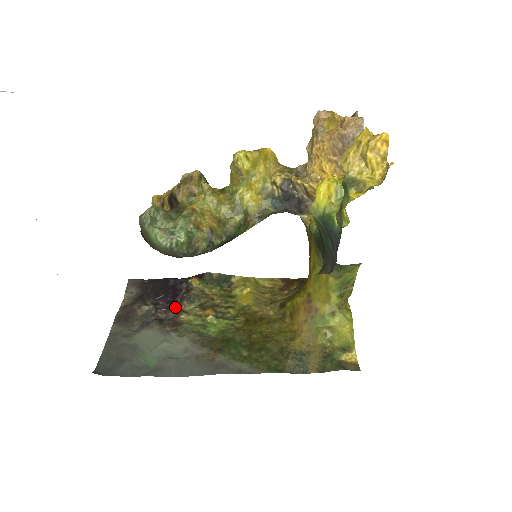
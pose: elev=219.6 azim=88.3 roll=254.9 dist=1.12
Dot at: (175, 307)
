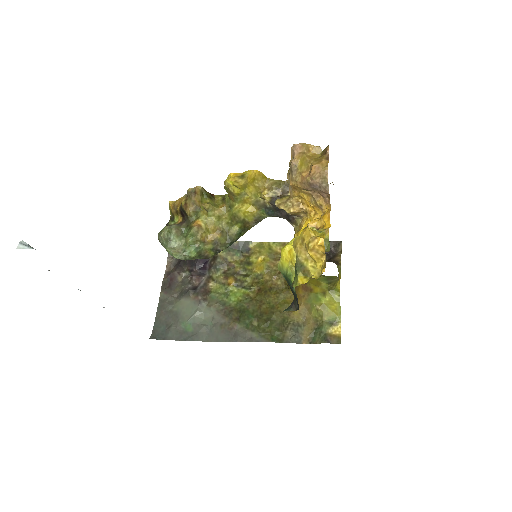
Dot at: (205, 273)
